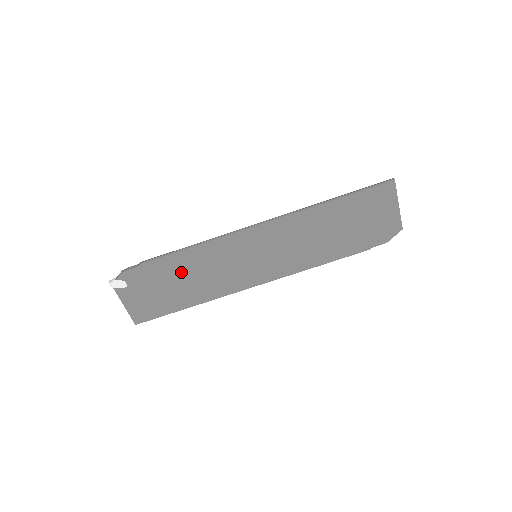
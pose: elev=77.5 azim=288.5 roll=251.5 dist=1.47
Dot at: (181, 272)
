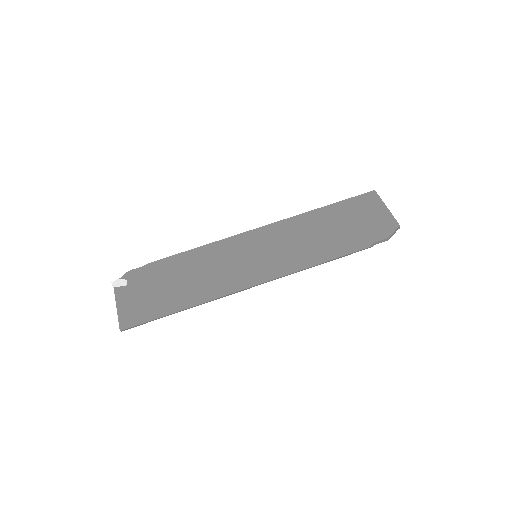
Dot at: (182, 271)
